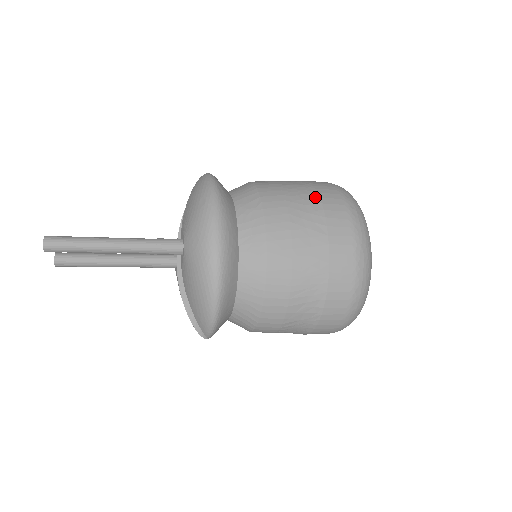
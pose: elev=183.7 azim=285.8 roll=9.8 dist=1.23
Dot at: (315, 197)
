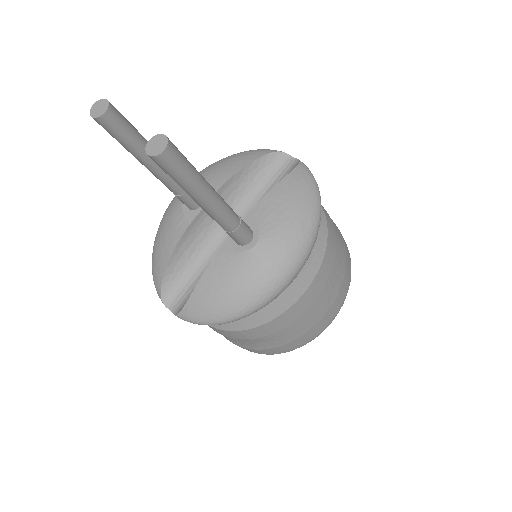
Dot at: (345, 267)
